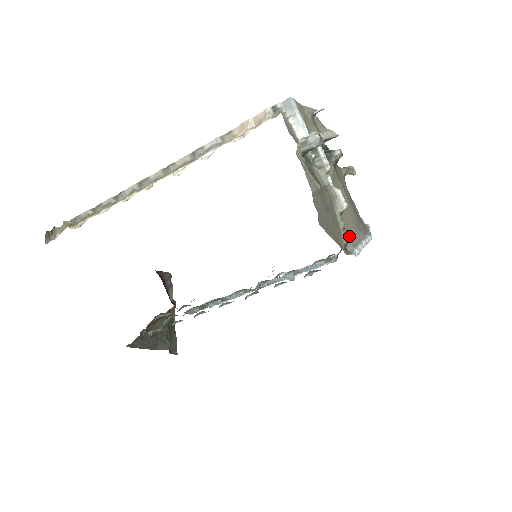
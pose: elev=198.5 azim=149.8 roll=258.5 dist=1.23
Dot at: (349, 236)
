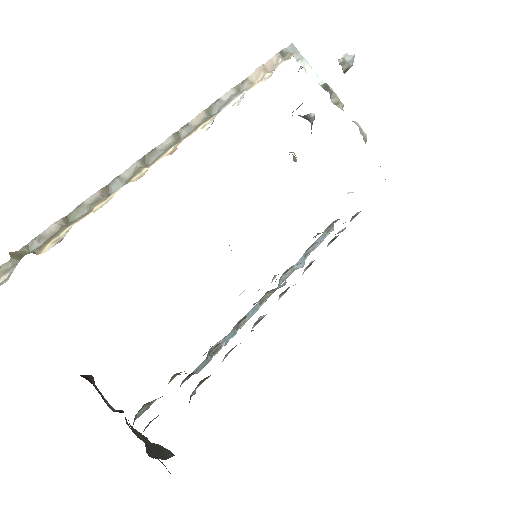
Dot at: occluded
